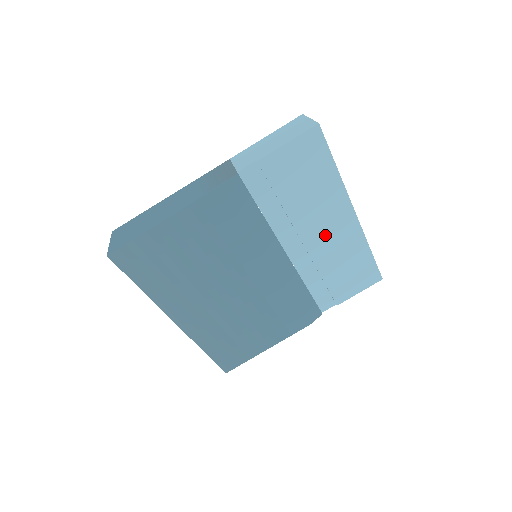
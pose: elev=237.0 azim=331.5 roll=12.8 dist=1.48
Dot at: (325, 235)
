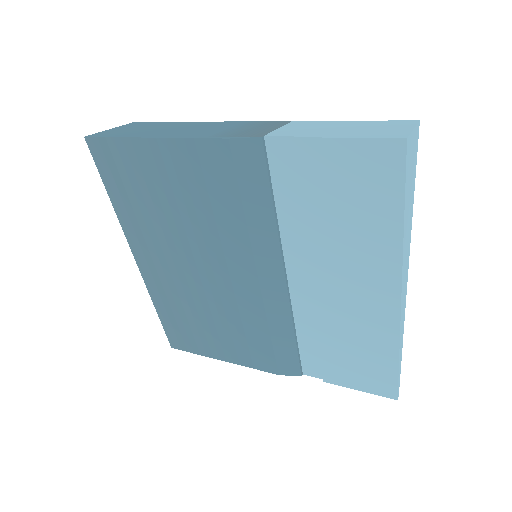
Dot at: (345, 294)
